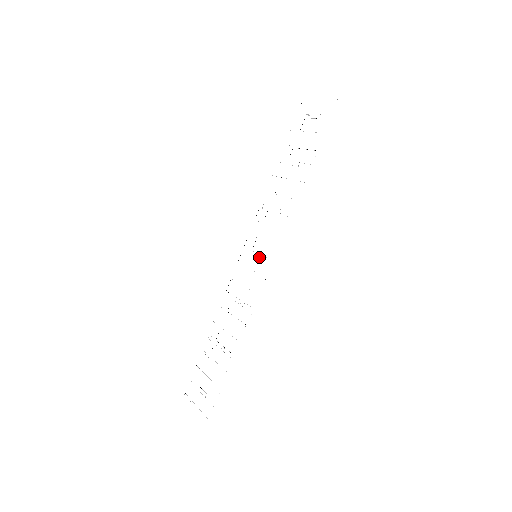
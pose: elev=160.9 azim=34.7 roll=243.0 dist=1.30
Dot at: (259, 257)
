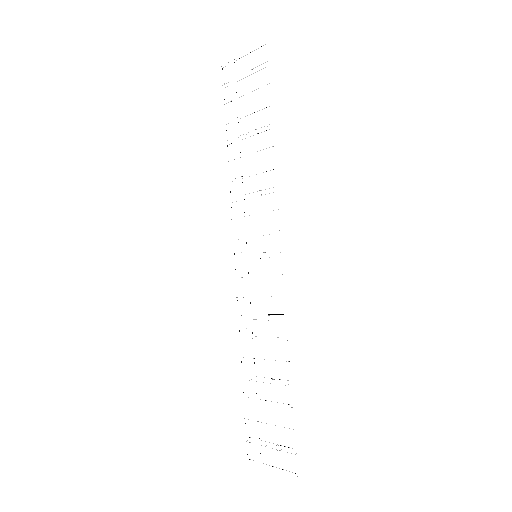
Dot at: occluded
